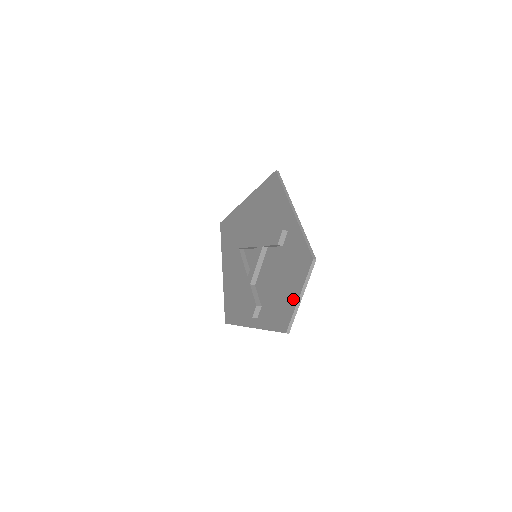
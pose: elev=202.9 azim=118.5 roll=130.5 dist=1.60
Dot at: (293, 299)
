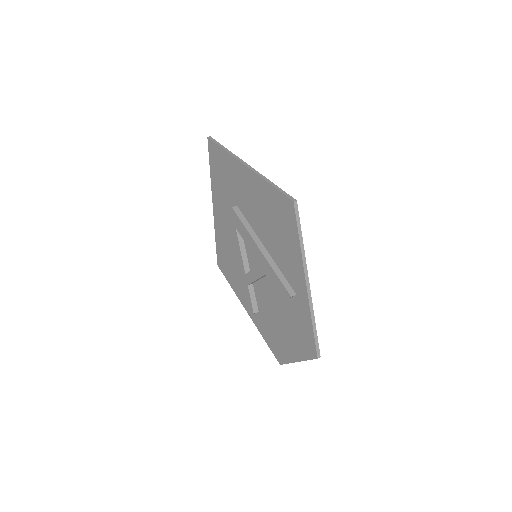
Dot at: (291, 355)
